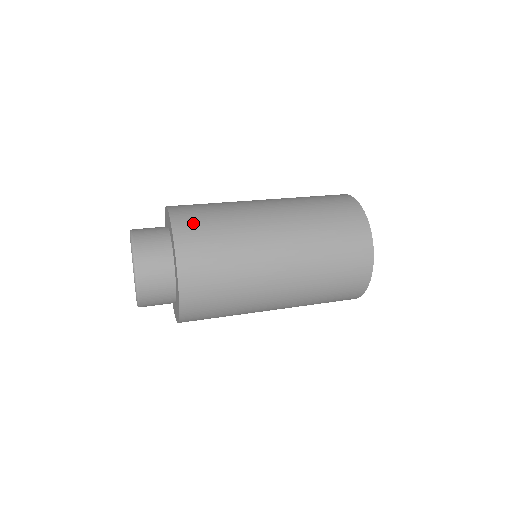
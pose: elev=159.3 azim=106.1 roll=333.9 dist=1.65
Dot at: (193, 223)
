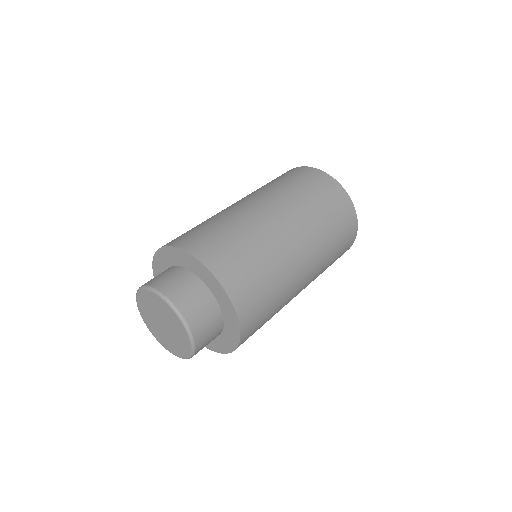
Dot at: (202, 240)
